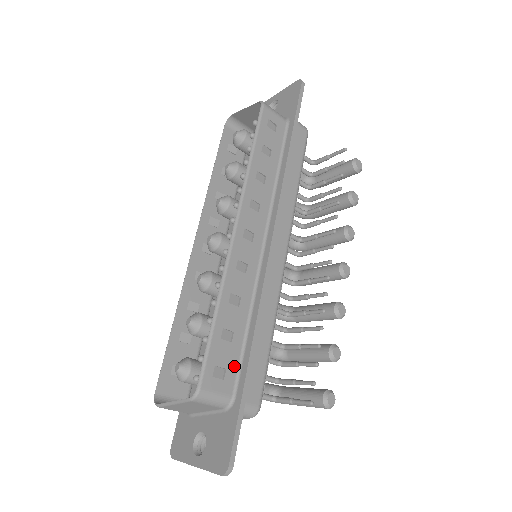
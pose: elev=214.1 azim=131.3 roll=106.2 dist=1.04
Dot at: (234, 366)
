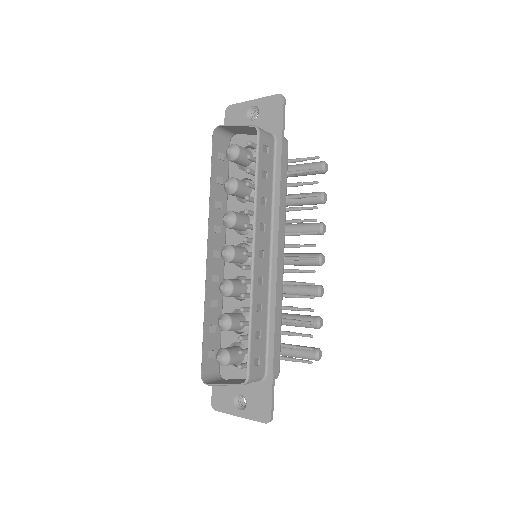
Dot at: (264, 353)
